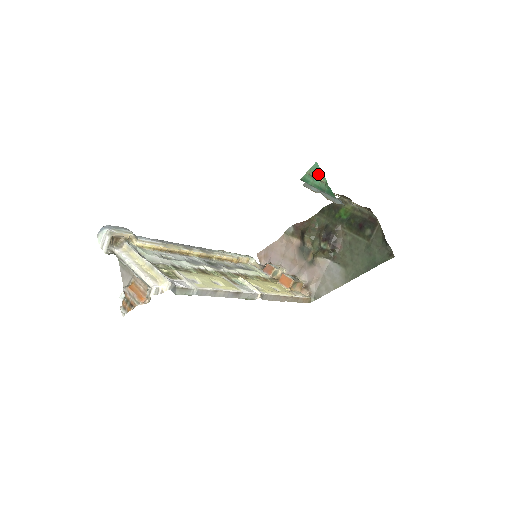
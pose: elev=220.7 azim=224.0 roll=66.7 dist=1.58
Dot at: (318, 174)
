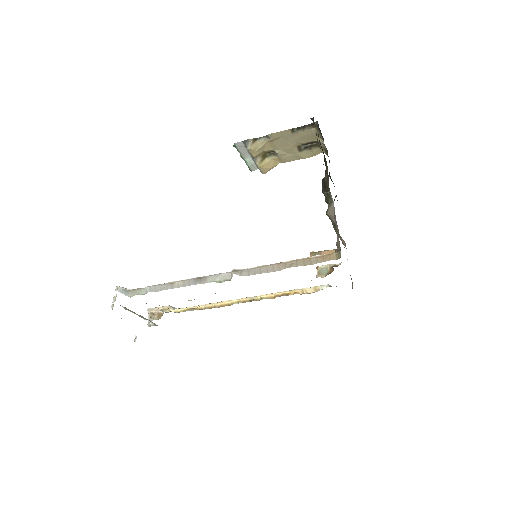
Dot at: occluded
